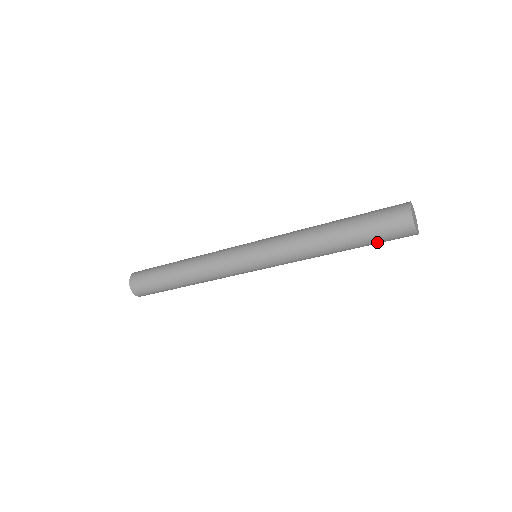
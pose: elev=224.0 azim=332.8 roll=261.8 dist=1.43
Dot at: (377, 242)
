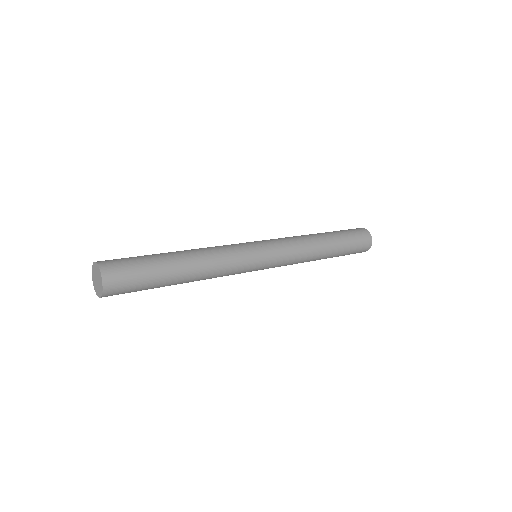
Dot at: (343, 255)
